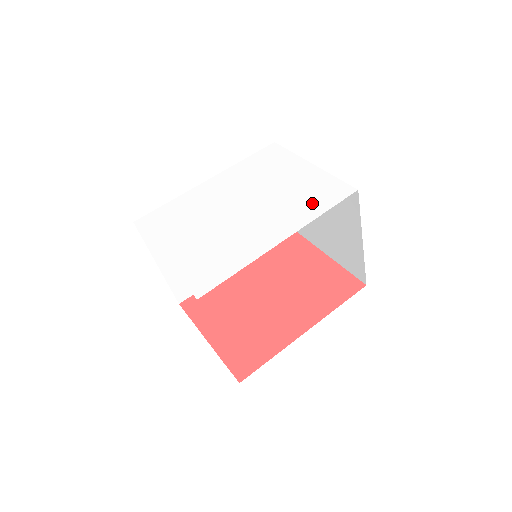
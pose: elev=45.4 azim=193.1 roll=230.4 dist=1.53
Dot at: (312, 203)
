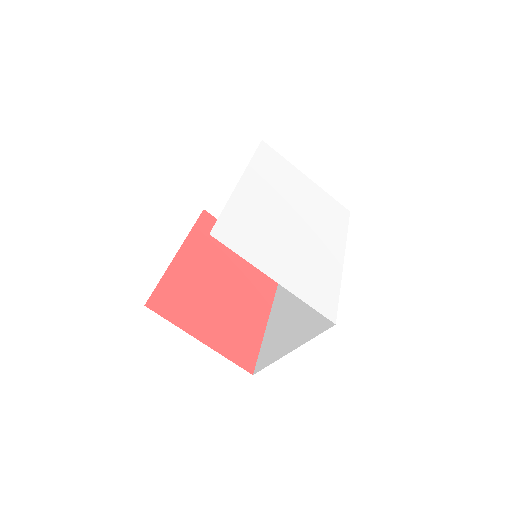
Dot at: (335, 222)
